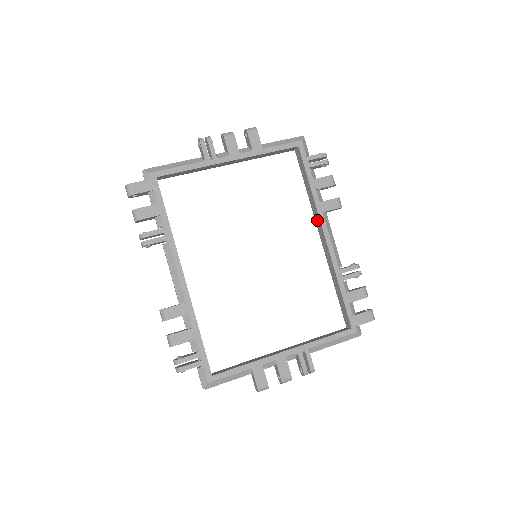
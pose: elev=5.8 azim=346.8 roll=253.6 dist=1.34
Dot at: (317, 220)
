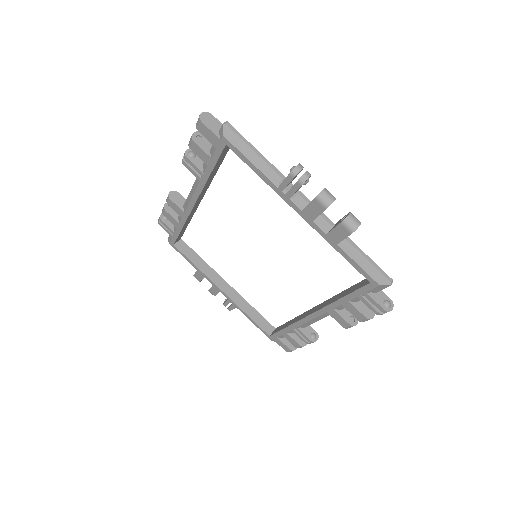
Dot at: (323, 304)
